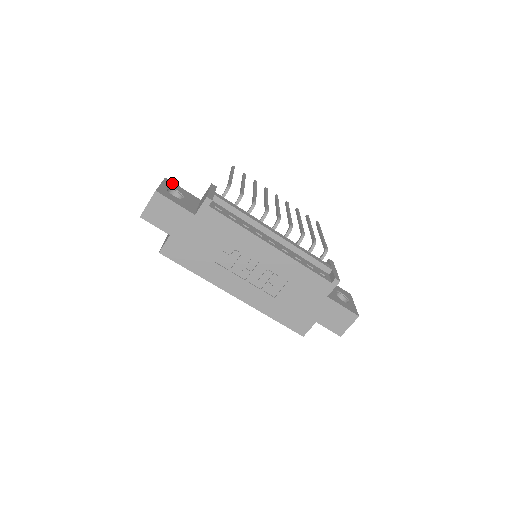
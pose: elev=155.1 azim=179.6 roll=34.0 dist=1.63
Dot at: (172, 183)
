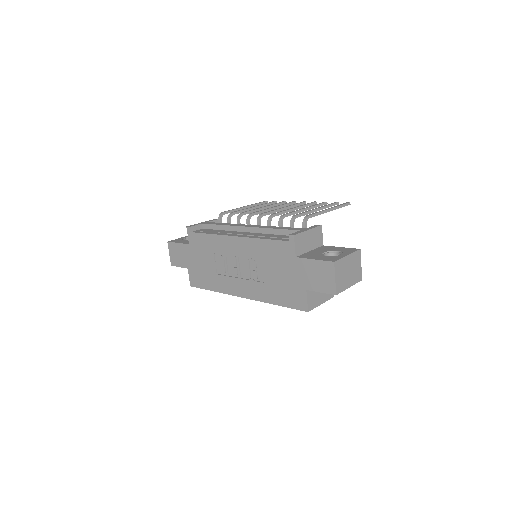
Dot at: occluded
